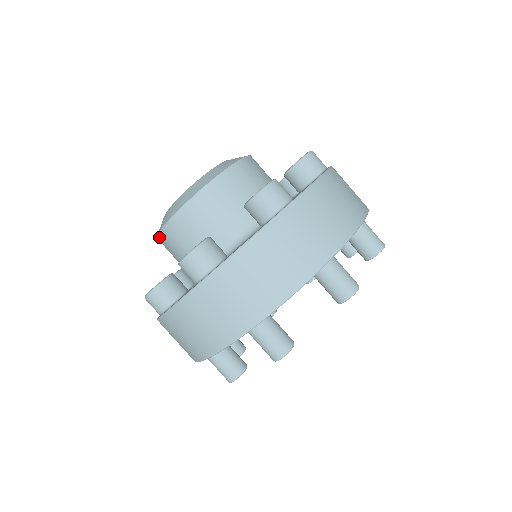
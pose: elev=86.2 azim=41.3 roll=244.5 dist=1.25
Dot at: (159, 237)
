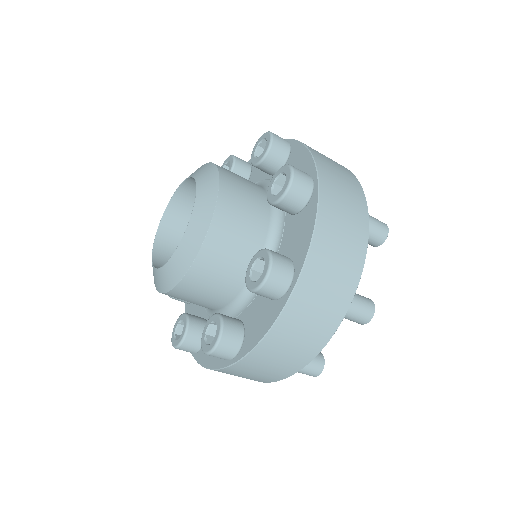
Dot at: occluded
